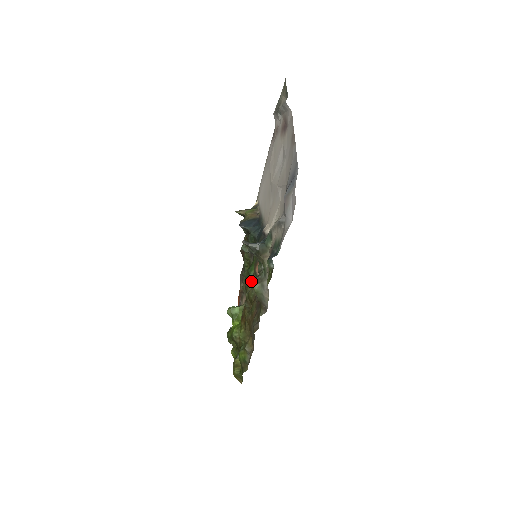
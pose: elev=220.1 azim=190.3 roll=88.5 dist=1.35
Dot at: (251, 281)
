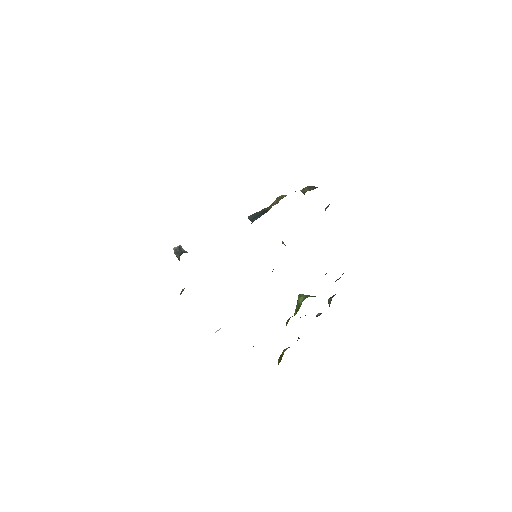
Dot at: occluded
